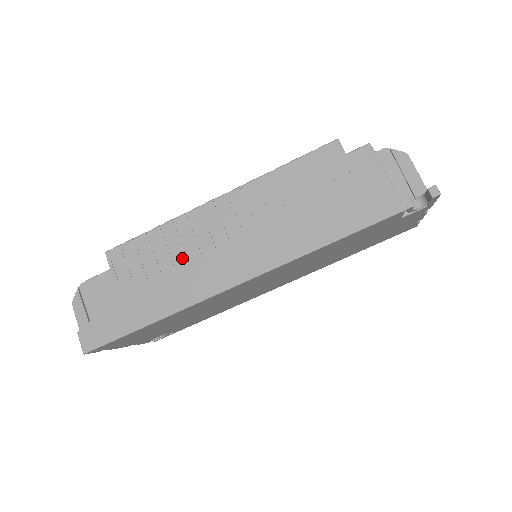
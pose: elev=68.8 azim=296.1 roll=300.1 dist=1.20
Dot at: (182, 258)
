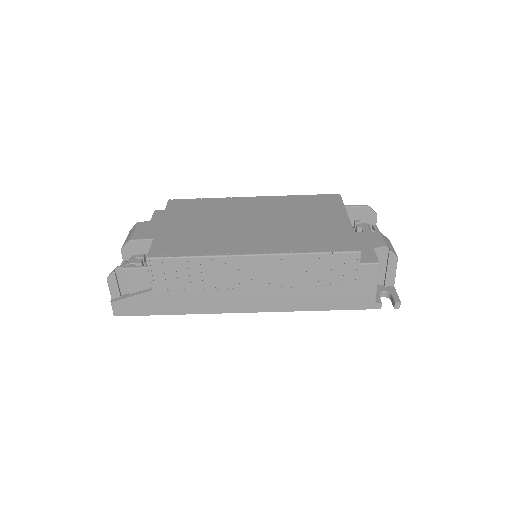
Dot at: (211, 284)
